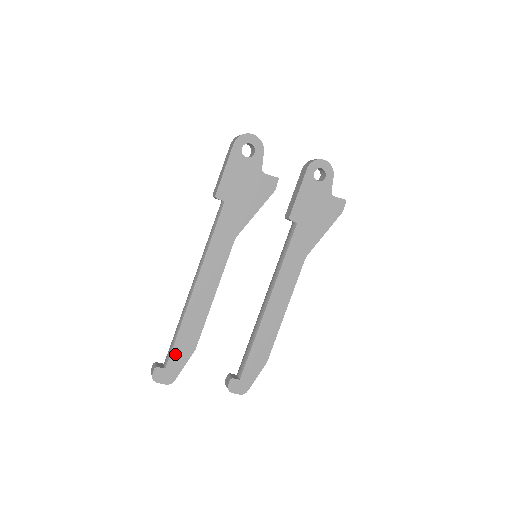
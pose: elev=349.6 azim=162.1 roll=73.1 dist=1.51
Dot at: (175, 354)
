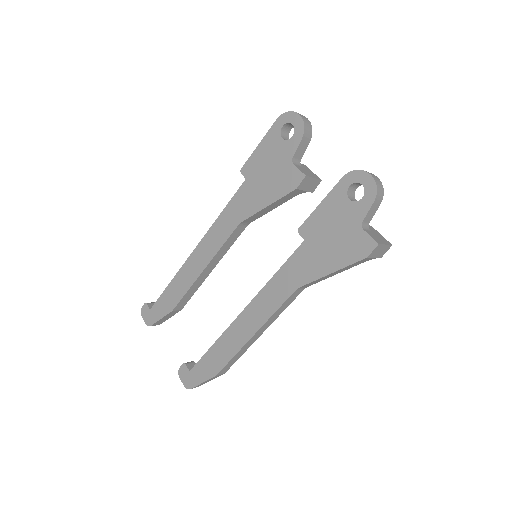
Dot at: (160, 302)
